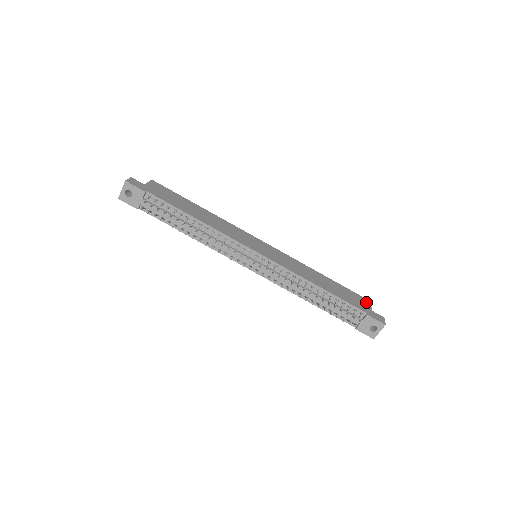
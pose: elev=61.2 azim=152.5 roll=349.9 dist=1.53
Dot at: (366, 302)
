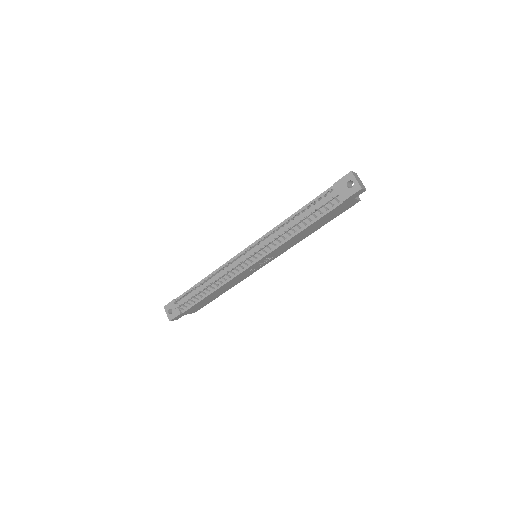
Dot at: occluded
